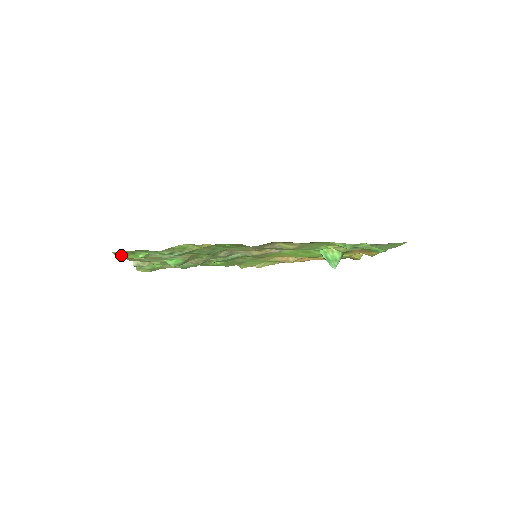
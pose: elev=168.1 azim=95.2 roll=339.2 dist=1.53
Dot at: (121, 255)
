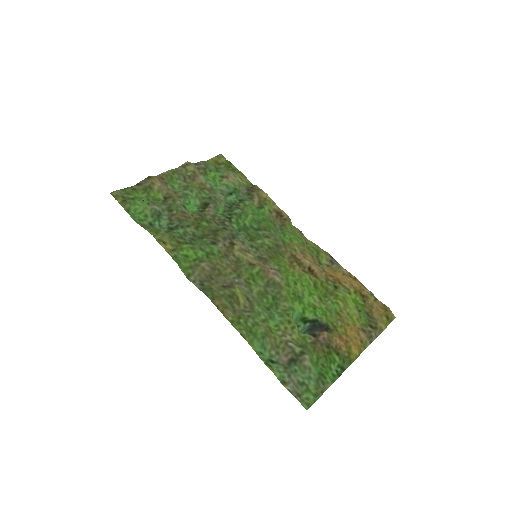
Dot at: (128, 191)
